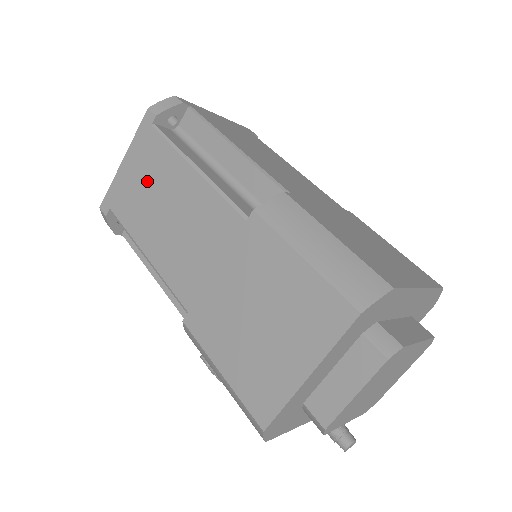
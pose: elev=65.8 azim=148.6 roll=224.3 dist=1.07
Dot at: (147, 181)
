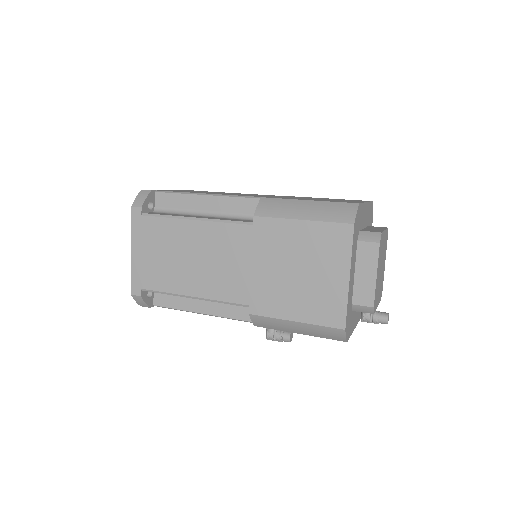
Dot at: (162, 251)
